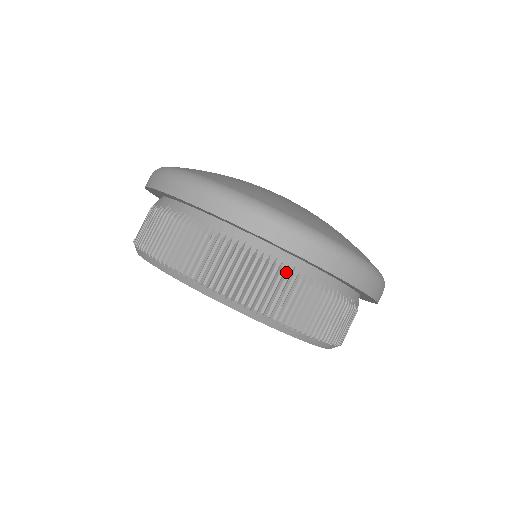
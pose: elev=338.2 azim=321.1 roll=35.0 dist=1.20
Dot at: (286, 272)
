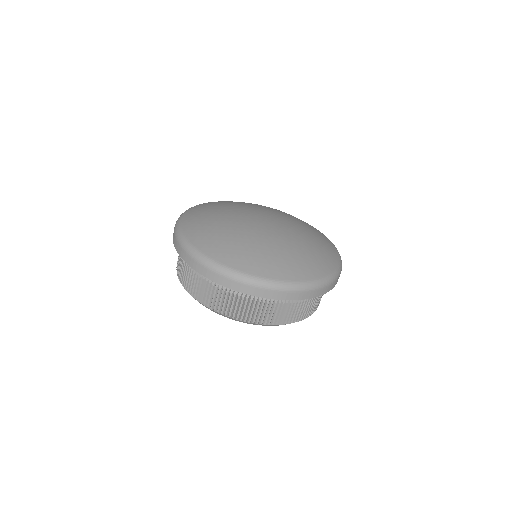
Dot at: (299, 301)
